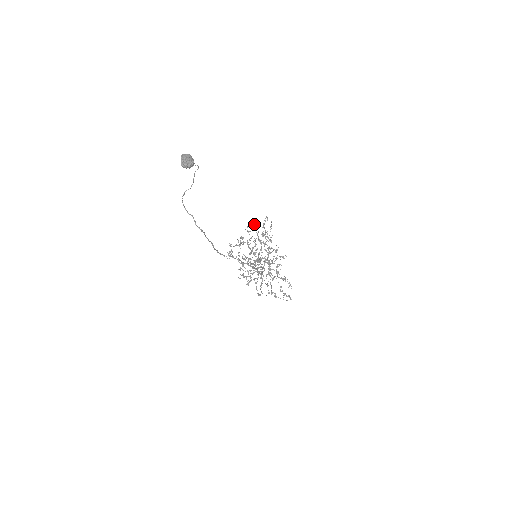
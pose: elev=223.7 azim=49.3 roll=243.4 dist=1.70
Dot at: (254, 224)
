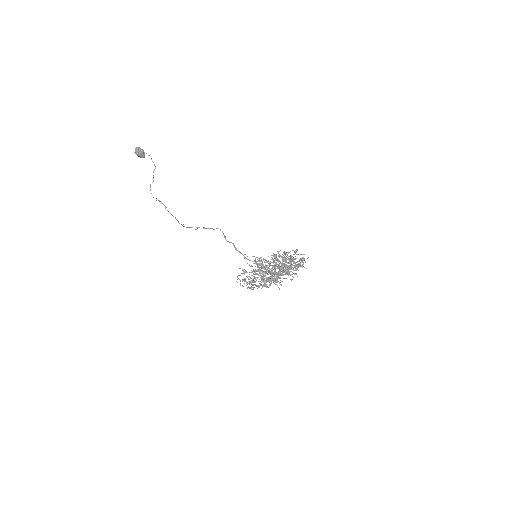
Dot at: occluded
